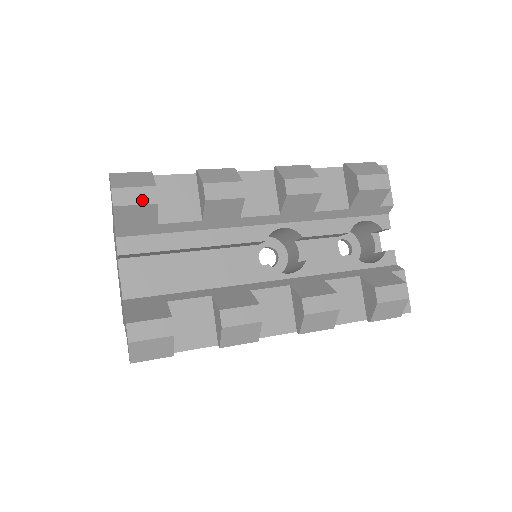
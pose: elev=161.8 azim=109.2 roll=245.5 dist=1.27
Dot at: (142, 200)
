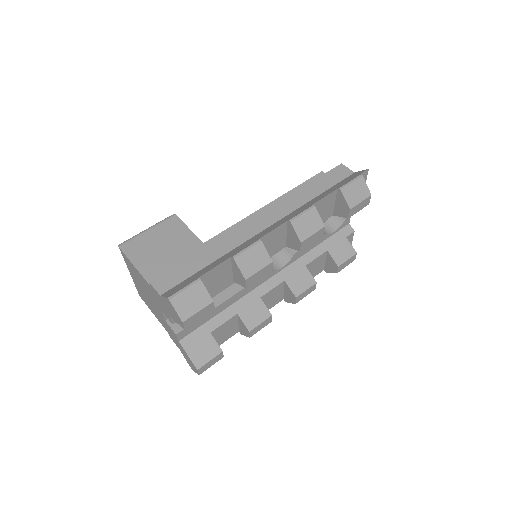
Dot at: (204, 315)
